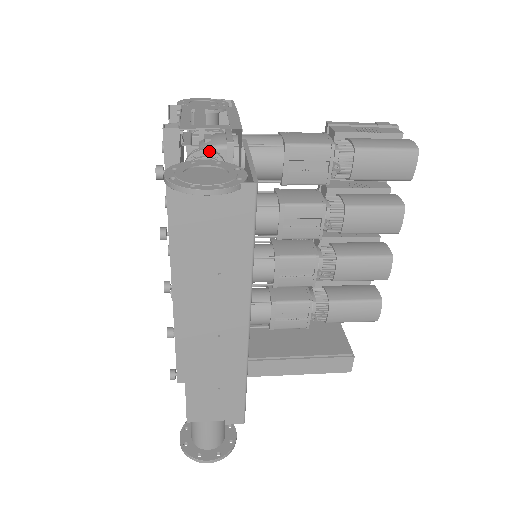
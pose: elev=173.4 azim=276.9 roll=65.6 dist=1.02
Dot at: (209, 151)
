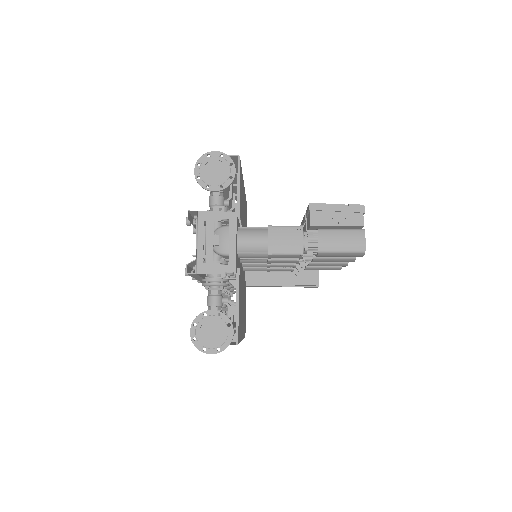
Dot at: occluded
